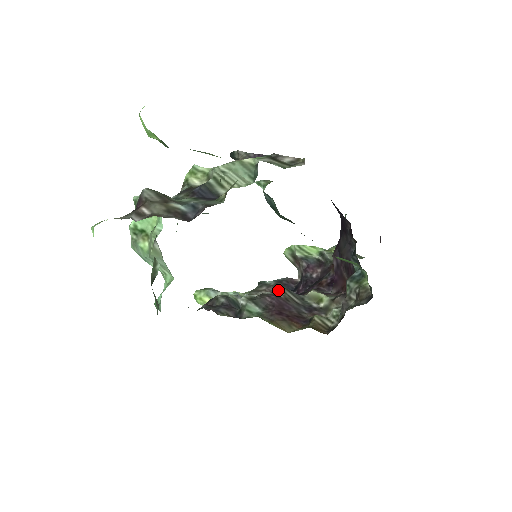
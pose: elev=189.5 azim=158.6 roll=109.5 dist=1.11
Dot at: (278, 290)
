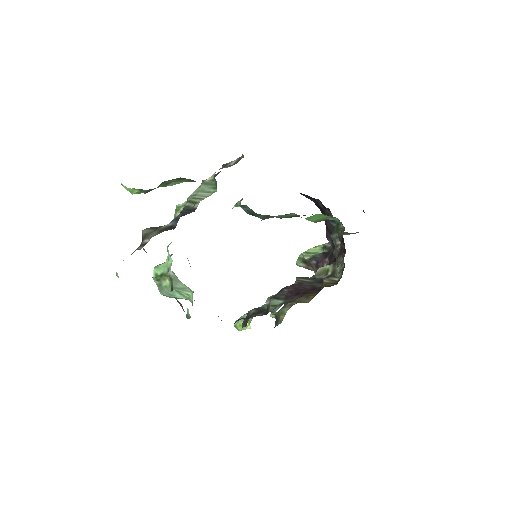
Dot at: occluded
